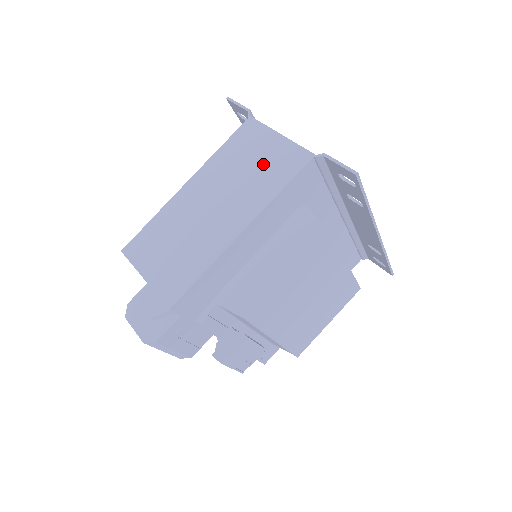
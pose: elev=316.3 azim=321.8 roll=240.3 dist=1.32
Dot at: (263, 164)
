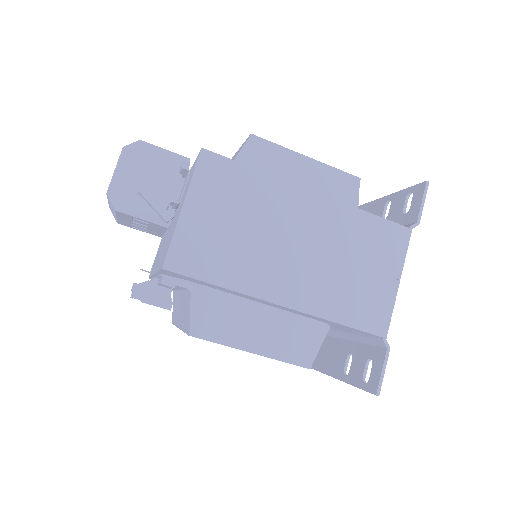
Dot at: (362, 283)
